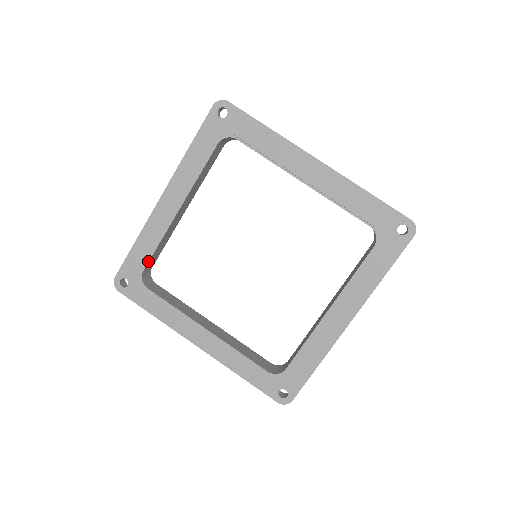
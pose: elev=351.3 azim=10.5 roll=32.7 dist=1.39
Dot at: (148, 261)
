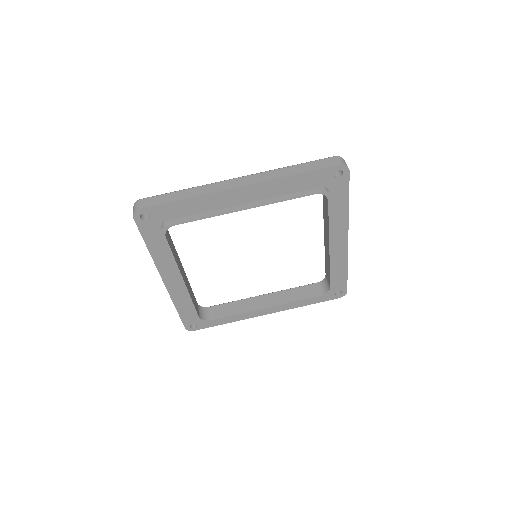
Dot at: (186, 222)
